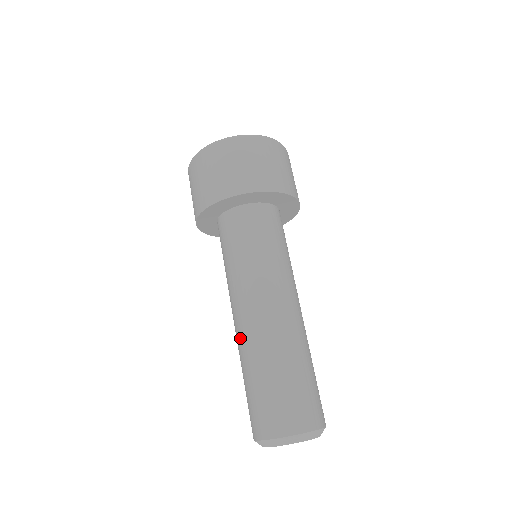
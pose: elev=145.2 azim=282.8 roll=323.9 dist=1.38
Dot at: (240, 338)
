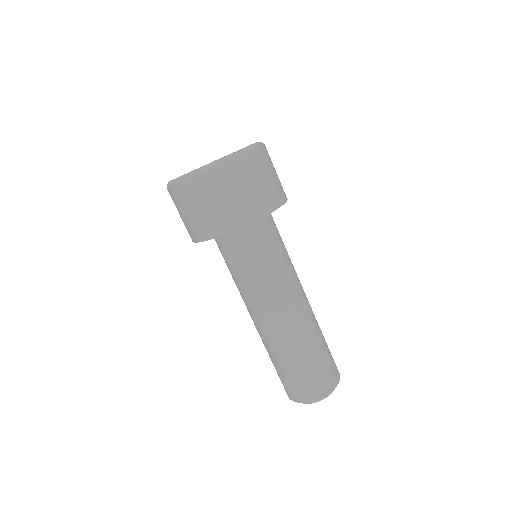
Dot at: (260, 335)
